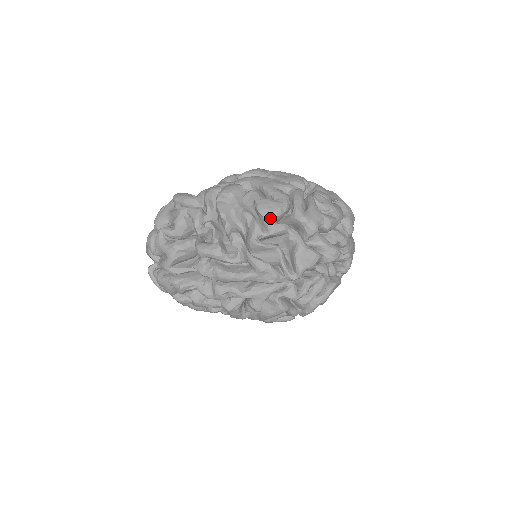
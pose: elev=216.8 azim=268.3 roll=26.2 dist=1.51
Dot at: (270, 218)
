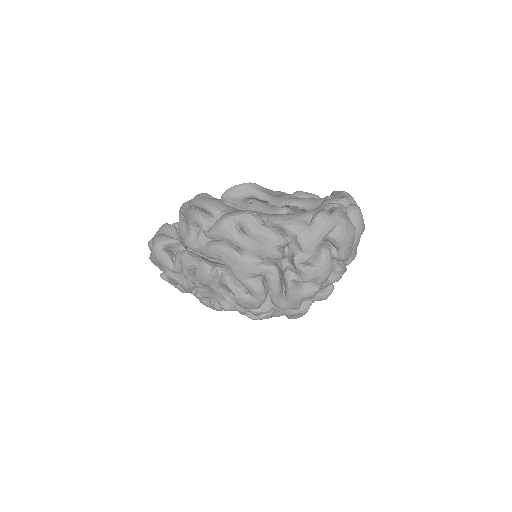
Dot at: occluded
